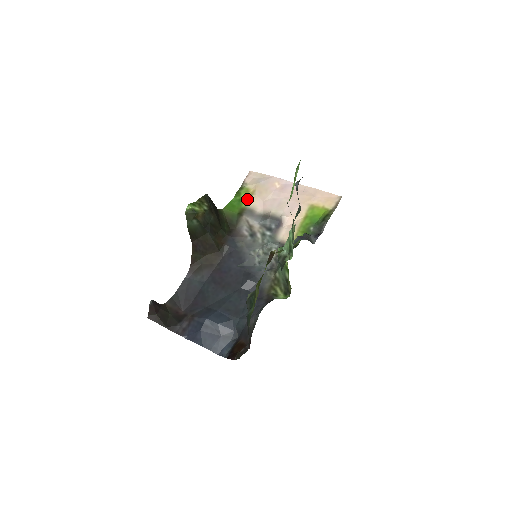
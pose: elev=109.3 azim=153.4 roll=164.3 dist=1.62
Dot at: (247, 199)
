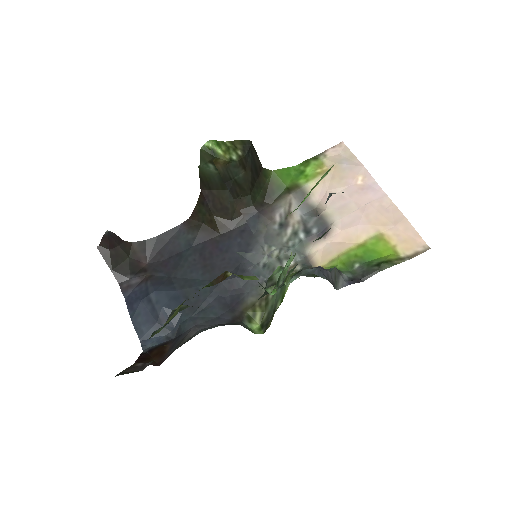
Dot at: (311, 176)
